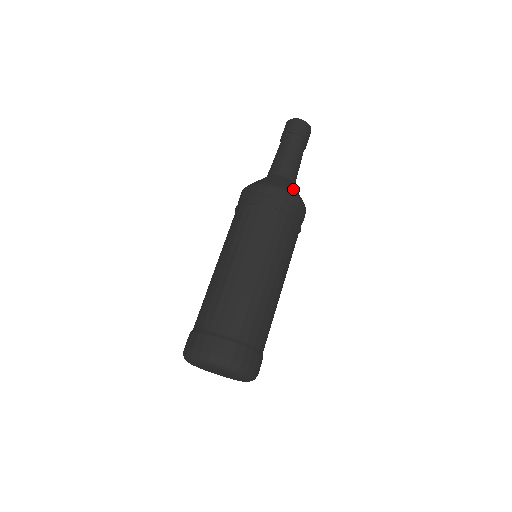
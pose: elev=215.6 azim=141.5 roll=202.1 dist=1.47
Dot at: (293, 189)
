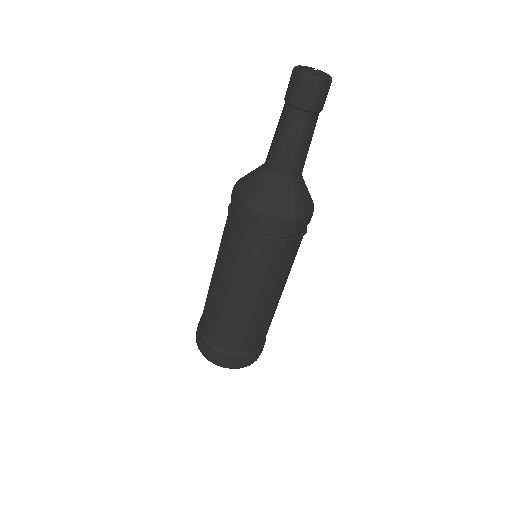
Dot at: (302, 203)
